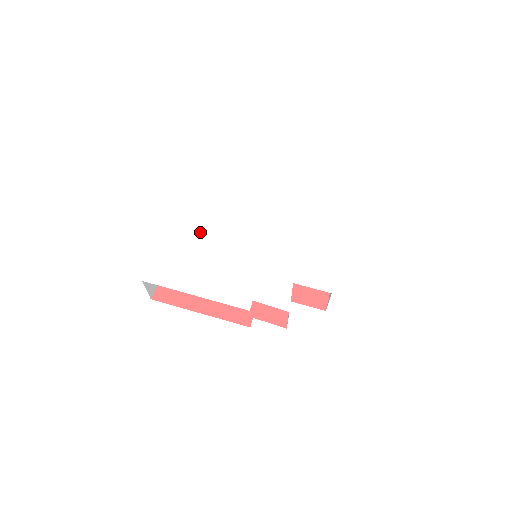
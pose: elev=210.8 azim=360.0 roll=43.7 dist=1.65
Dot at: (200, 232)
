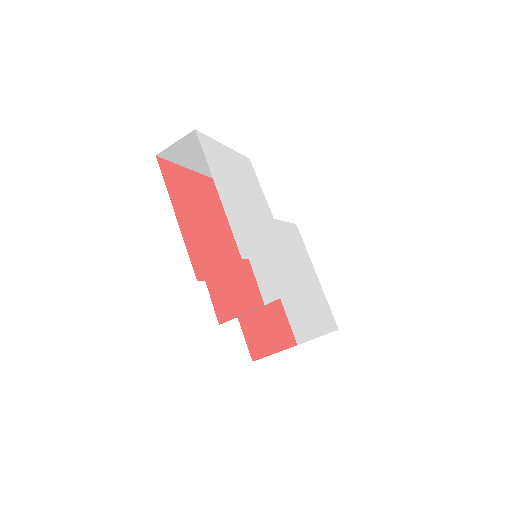
Dot at: (252, 185)
